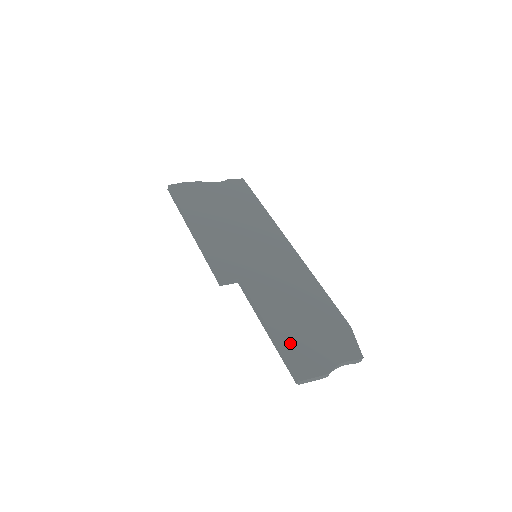
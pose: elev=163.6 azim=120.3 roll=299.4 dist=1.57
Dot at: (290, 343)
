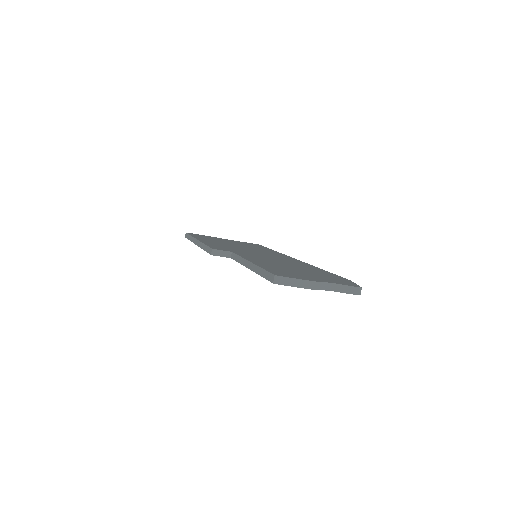
Dot at: (273, 268)
